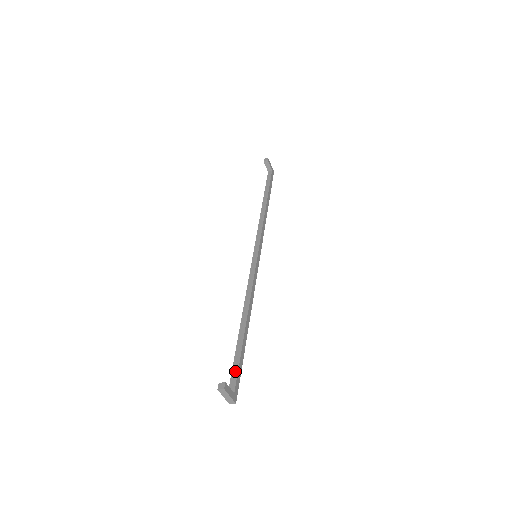
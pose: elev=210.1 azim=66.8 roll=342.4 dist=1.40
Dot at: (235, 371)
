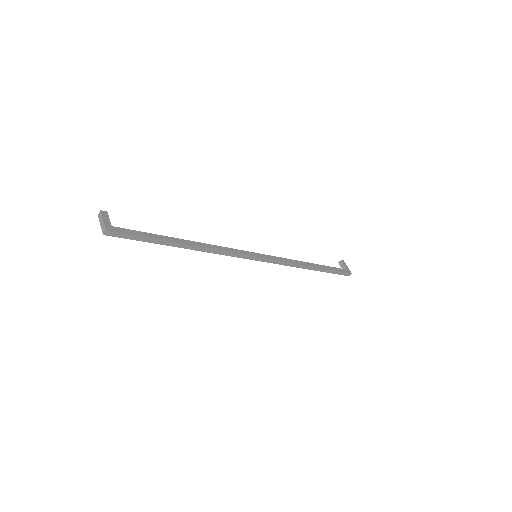
Dot at: (133, 232)
